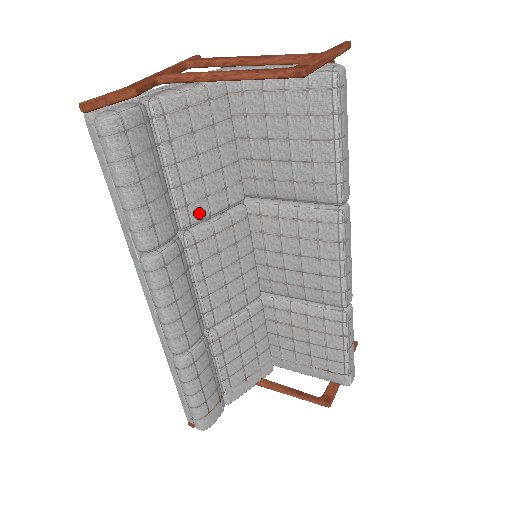
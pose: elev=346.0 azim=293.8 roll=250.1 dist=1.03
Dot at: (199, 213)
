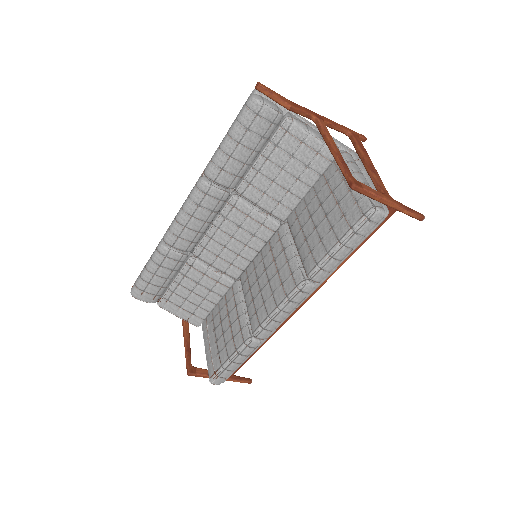
Dot at: (252, 195)
